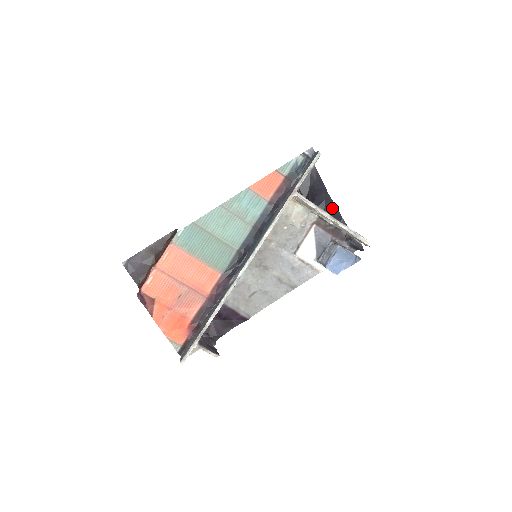
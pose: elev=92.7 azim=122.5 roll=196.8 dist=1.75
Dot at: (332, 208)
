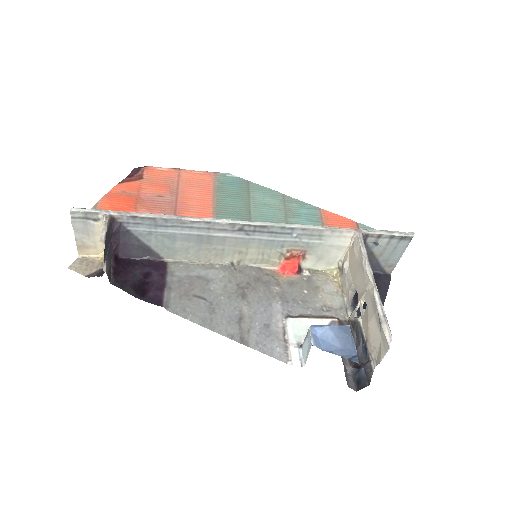
Dot at: occluded
